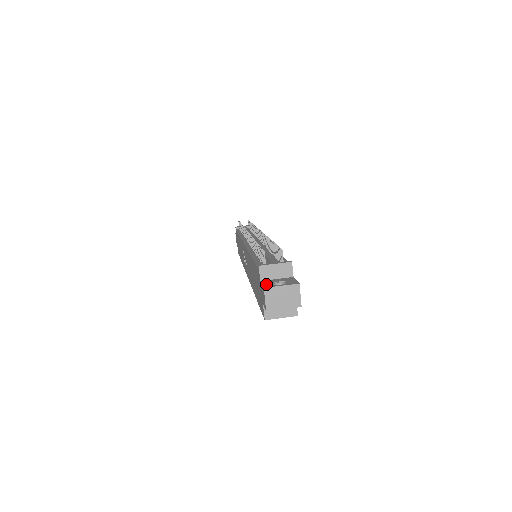
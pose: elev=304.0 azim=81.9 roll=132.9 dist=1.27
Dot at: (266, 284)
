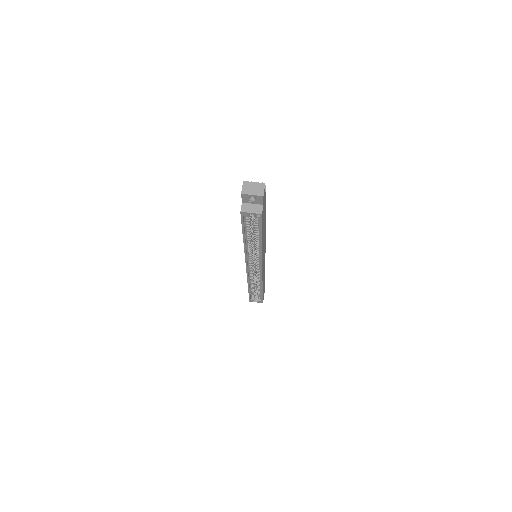
Dot at: occluded
